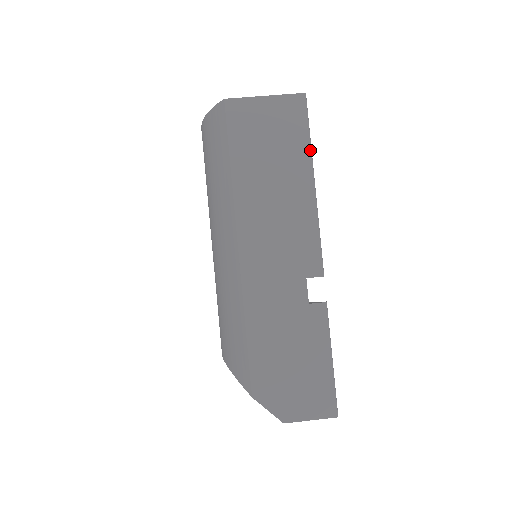
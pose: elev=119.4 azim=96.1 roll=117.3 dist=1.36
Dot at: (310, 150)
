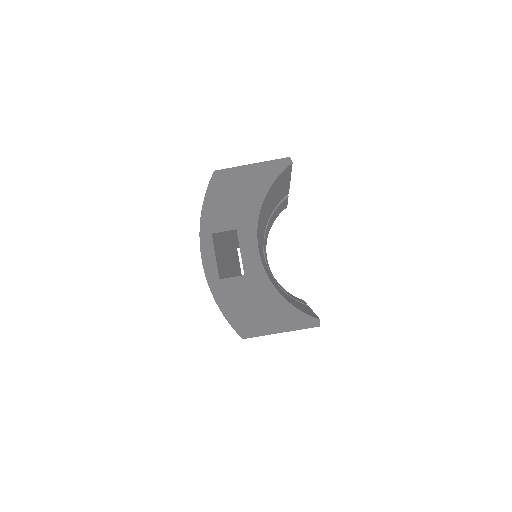
Dot at: occluded
